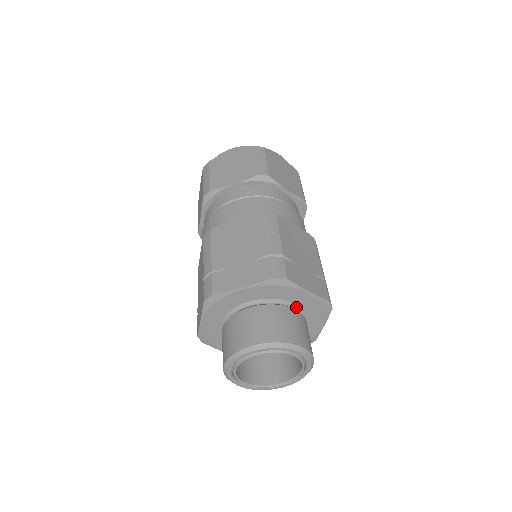
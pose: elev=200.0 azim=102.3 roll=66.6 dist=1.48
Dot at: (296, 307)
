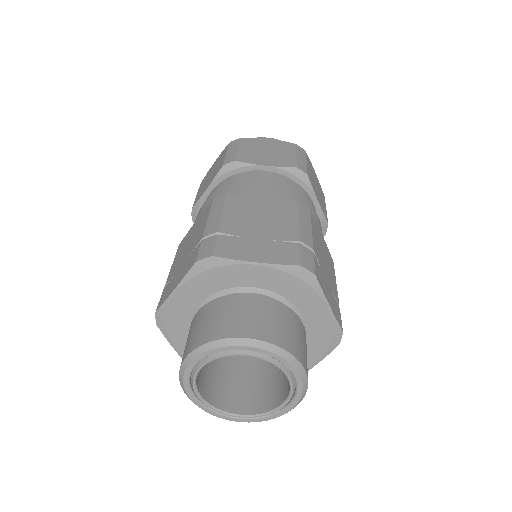
Dot at: (302, 322)
